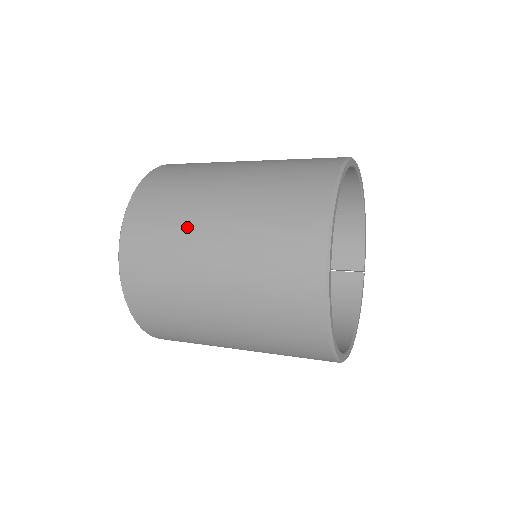
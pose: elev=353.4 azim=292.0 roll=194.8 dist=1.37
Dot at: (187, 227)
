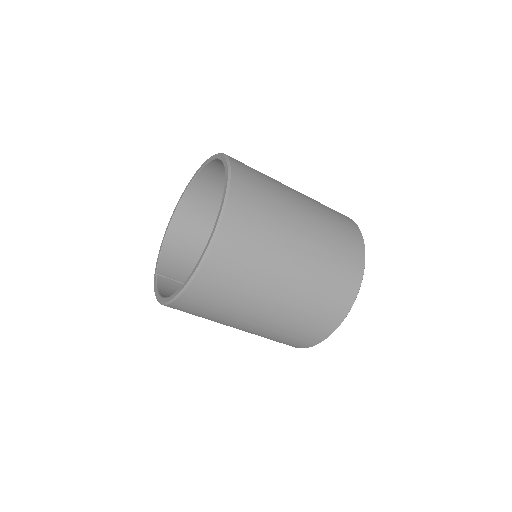
Dot at: (281, 188)
